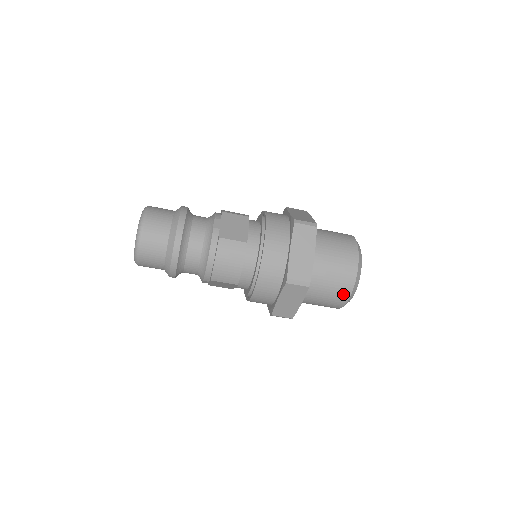
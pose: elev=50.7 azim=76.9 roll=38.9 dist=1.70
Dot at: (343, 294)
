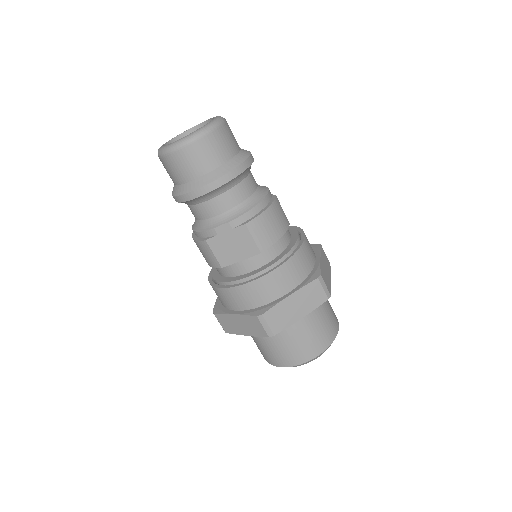
Dot at: (323, 342)
